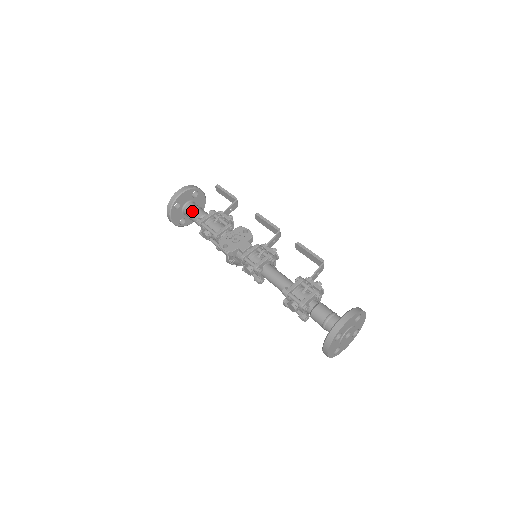
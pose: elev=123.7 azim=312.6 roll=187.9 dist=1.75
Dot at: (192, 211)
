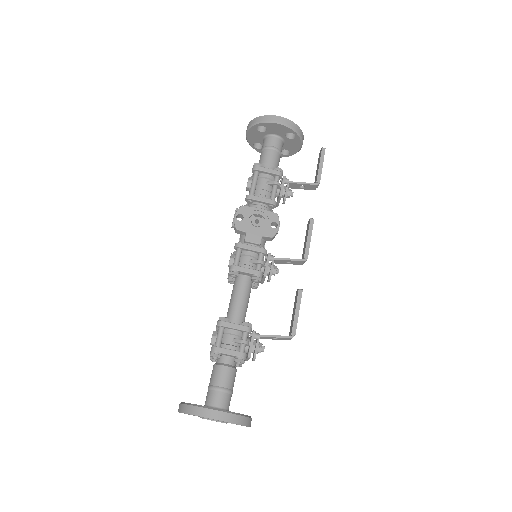
Dot at: (267, 148)
